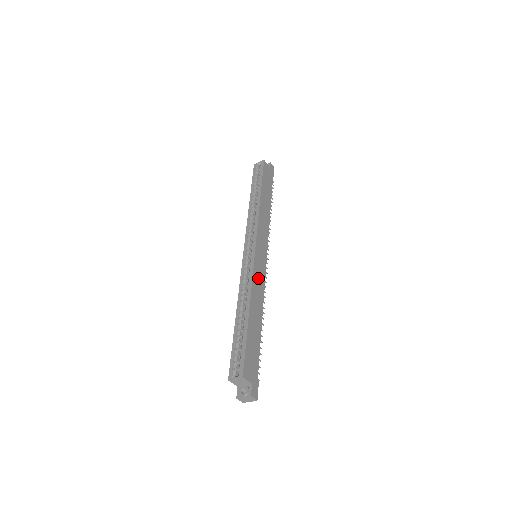
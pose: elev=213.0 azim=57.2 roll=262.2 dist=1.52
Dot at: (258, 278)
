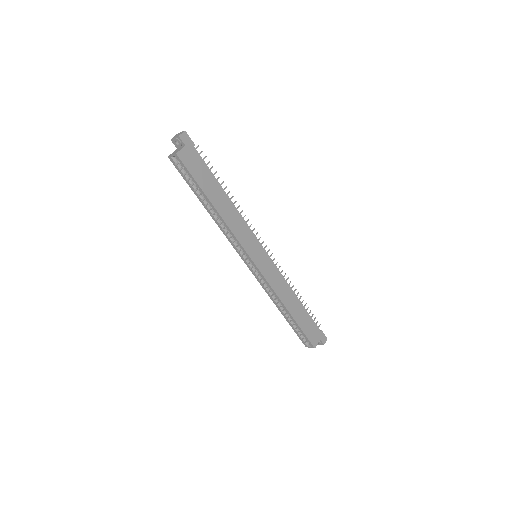
Dot at: (274, 279)
